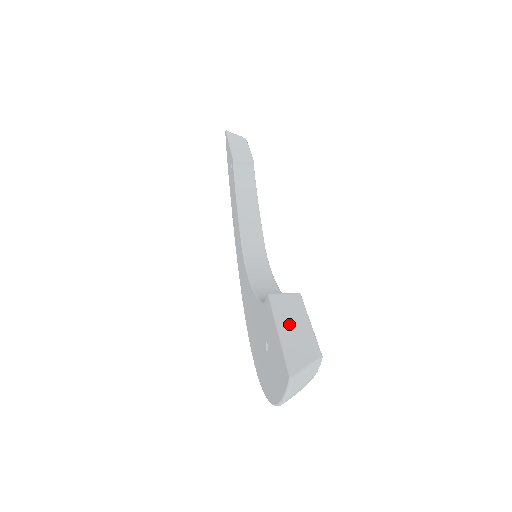
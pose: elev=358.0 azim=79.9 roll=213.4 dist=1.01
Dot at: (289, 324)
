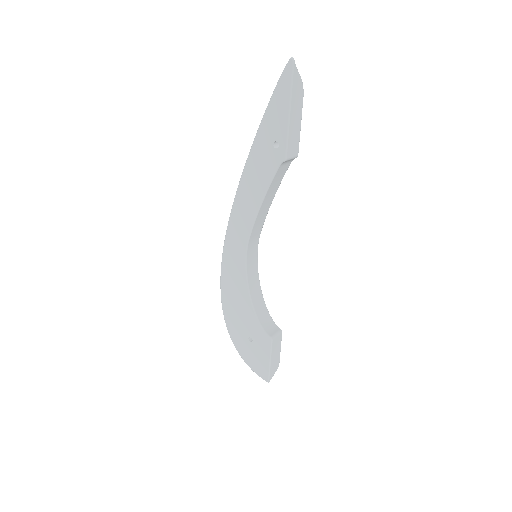
Dot at: (275, 356)
